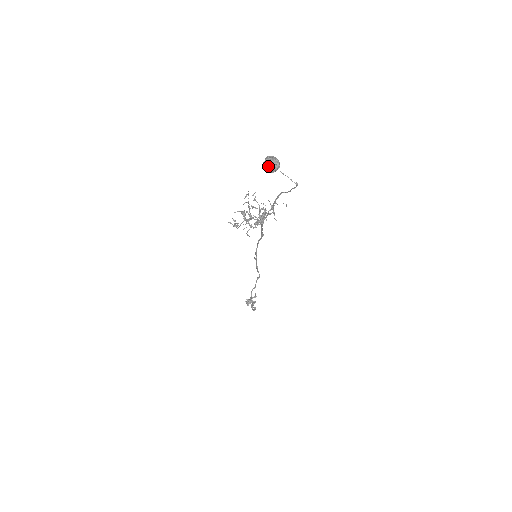
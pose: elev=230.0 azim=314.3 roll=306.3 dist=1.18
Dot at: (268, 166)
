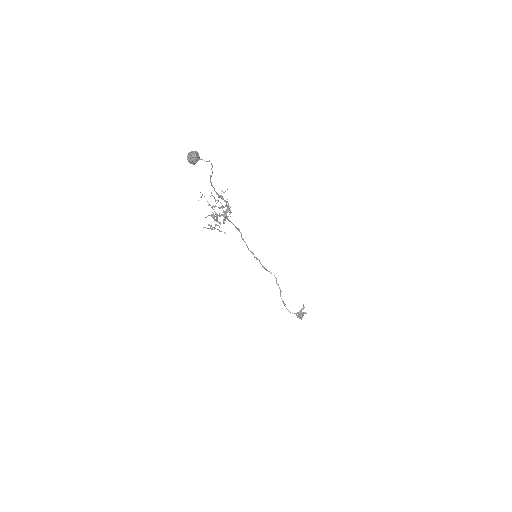
Dot at: (189, 159)
